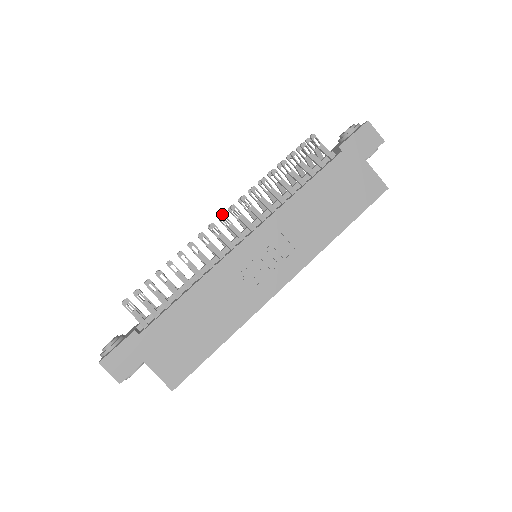
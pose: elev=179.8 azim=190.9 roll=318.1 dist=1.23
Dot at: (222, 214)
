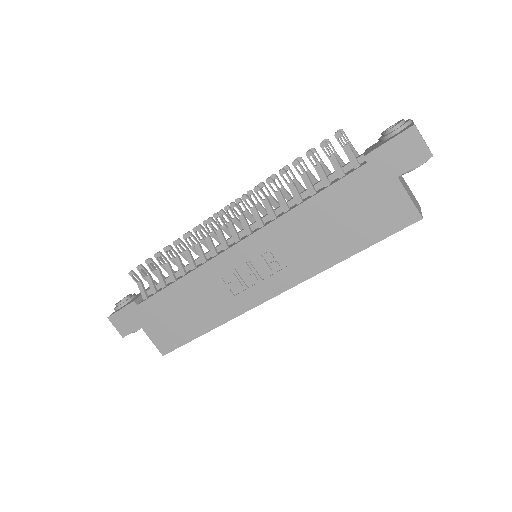
Dot at: (220, 211)
